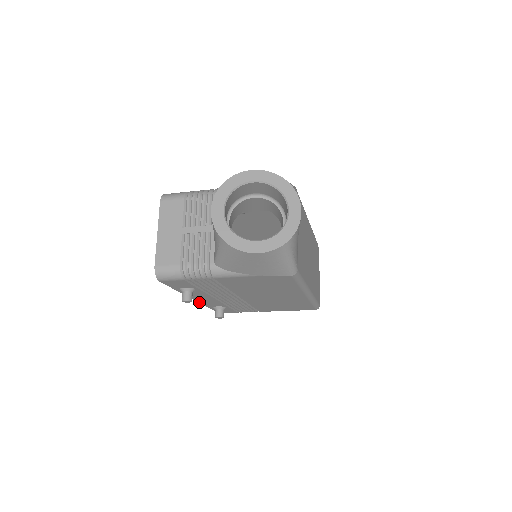
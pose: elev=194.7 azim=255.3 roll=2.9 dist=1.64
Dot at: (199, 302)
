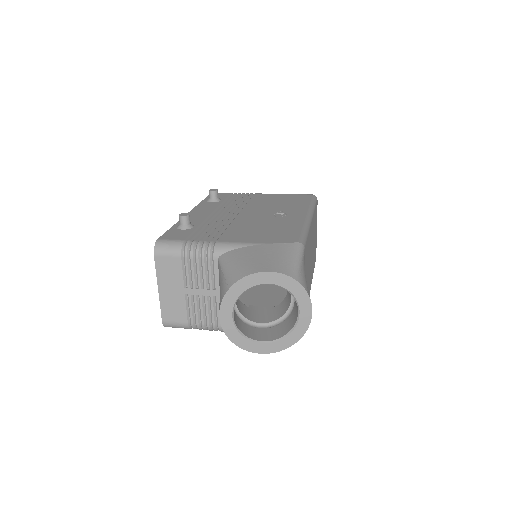
Dot at: occluded
